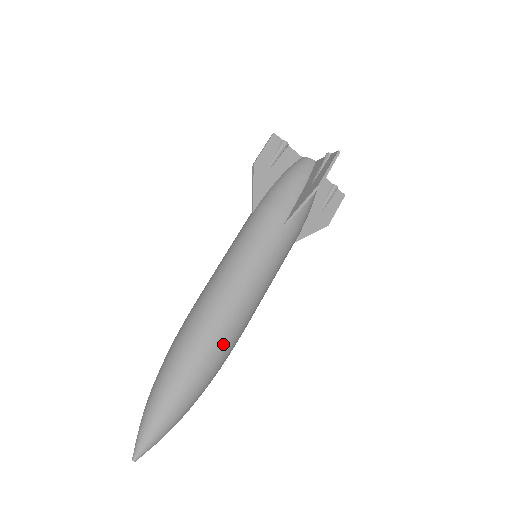
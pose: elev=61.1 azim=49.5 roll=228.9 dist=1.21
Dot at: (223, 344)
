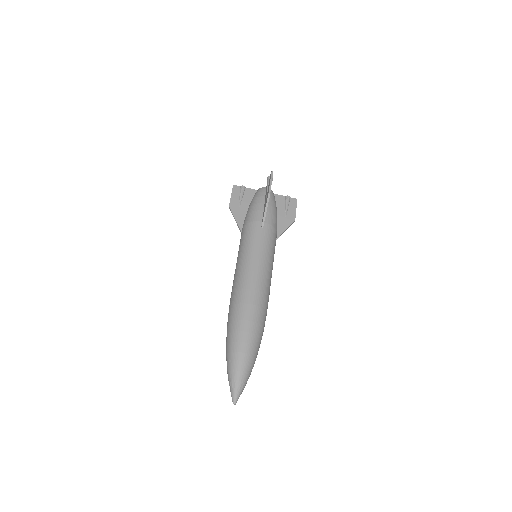
Dot at: (256, 308)
